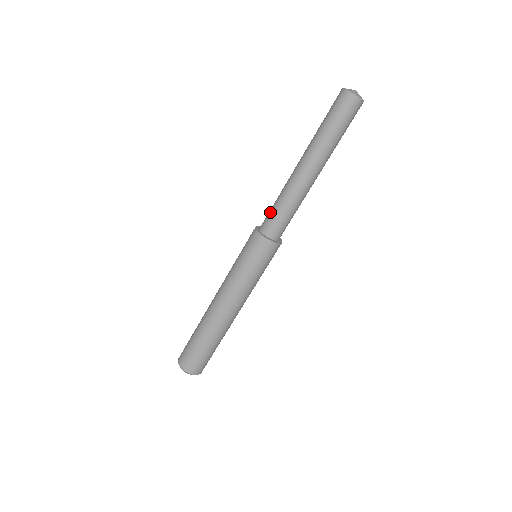
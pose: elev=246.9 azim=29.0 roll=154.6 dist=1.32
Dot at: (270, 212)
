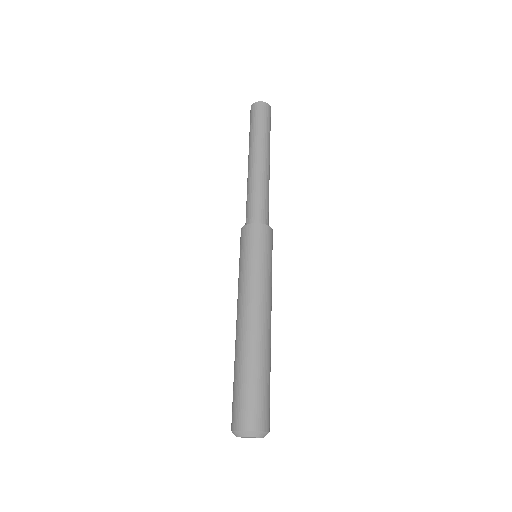
Dot at: (246, 208)
